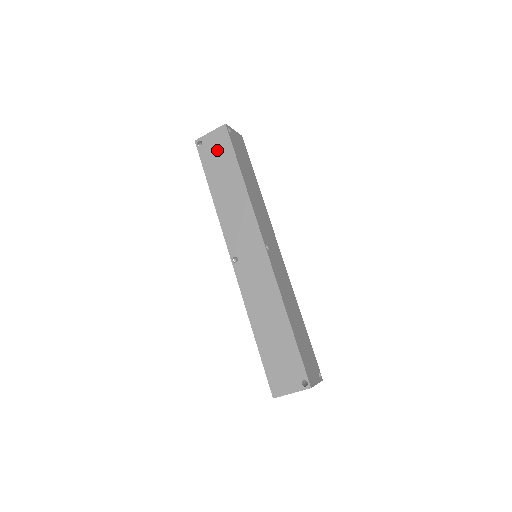
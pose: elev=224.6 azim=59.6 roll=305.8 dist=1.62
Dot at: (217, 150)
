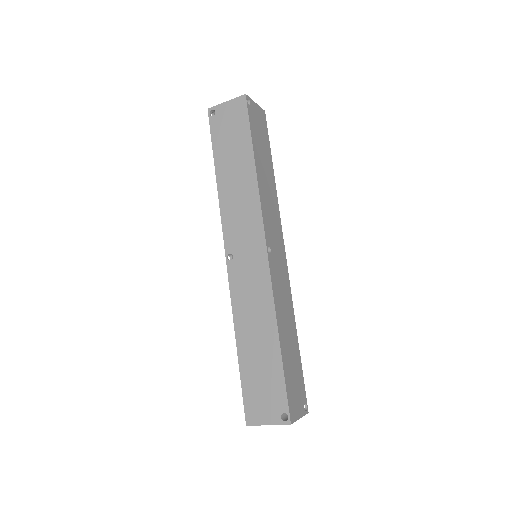
Dot at: (231, 124)
